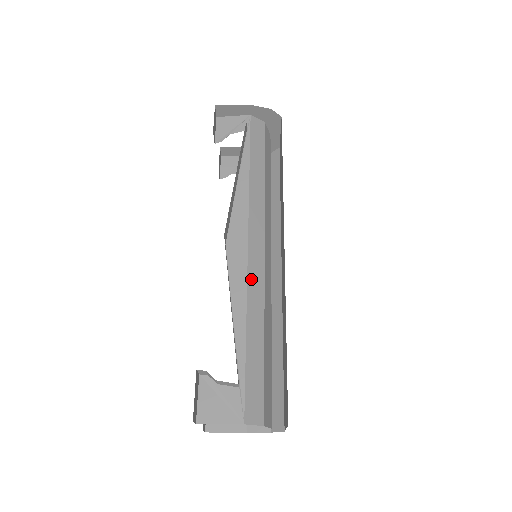
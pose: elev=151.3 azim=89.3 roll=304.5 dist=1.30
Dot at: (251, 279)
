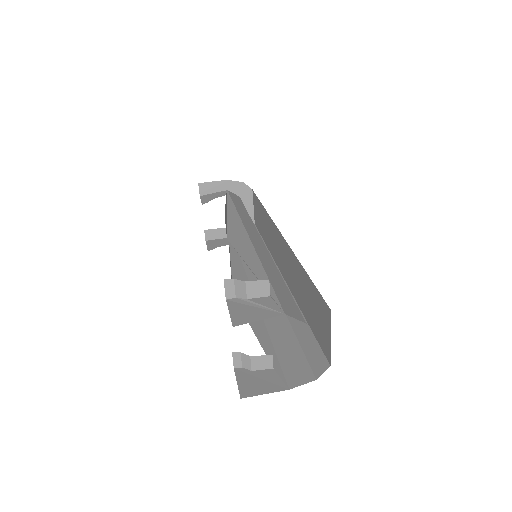
Dot at: (257, 248)
